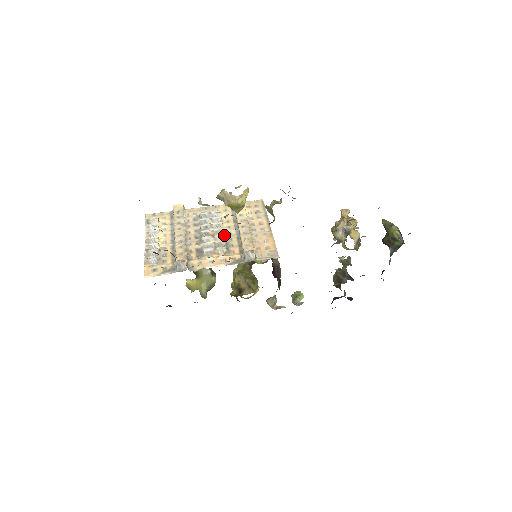
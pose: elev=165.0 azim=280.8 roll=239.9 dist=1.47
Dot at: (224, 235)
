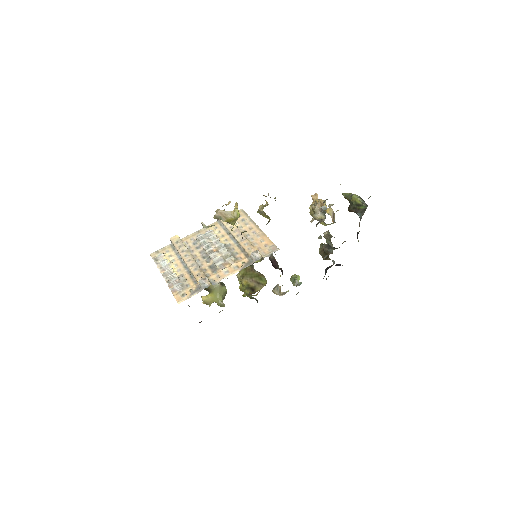
Dot at: (226, 248)
